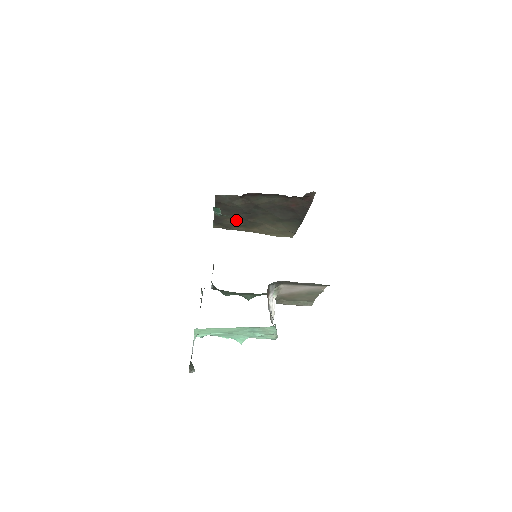
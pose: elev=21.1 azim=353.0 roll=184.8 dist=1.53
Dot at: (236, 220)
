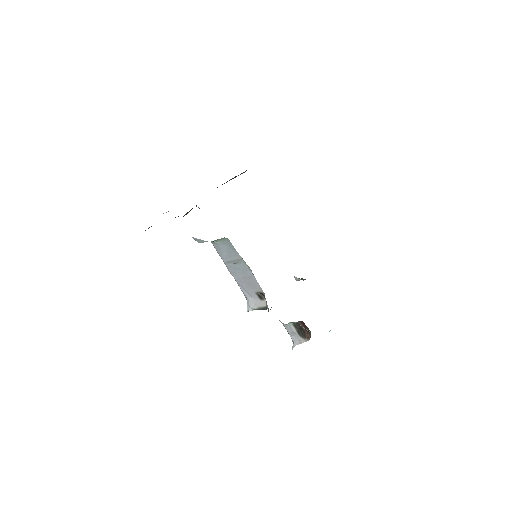
Dot at: occluded
